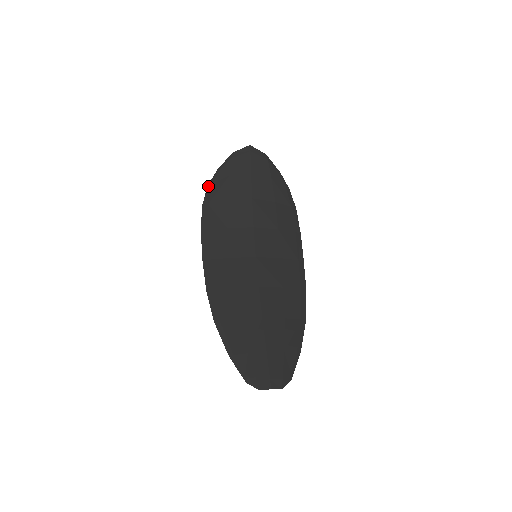
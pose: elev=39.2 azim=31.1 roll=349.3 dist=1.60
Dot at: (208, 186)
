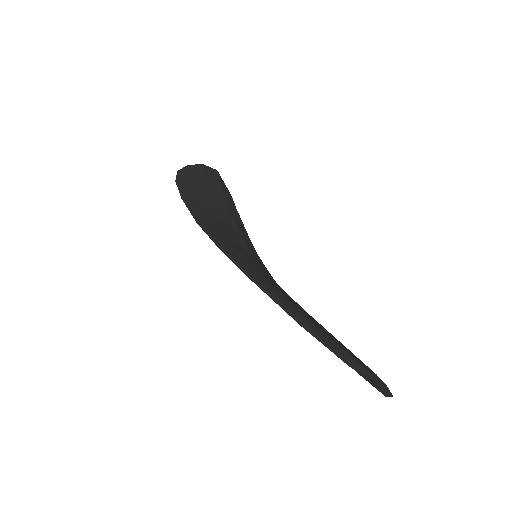
Dot at: (179, 171)
